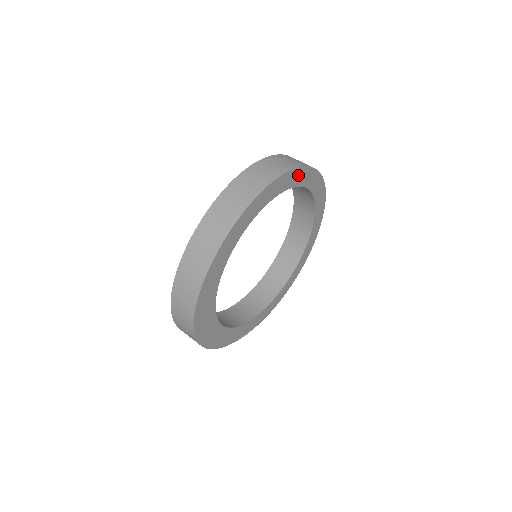
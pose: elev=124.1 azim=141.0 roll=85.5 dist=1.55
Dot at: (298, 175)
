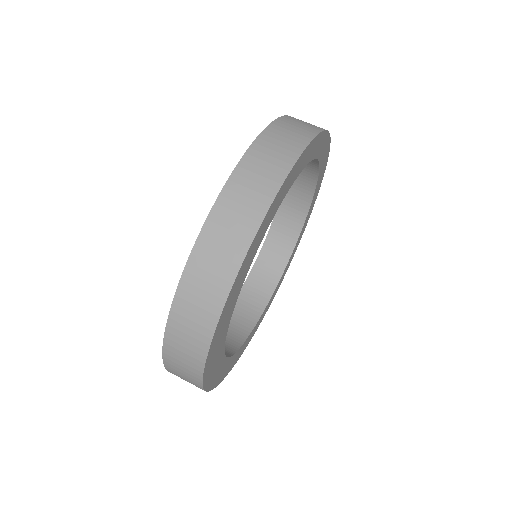
Dot at: (321, 142)
